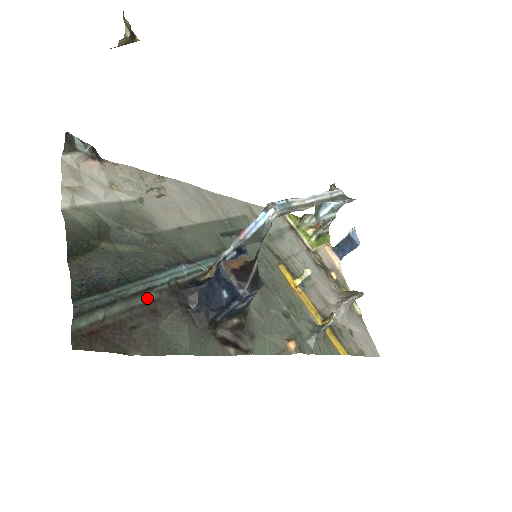
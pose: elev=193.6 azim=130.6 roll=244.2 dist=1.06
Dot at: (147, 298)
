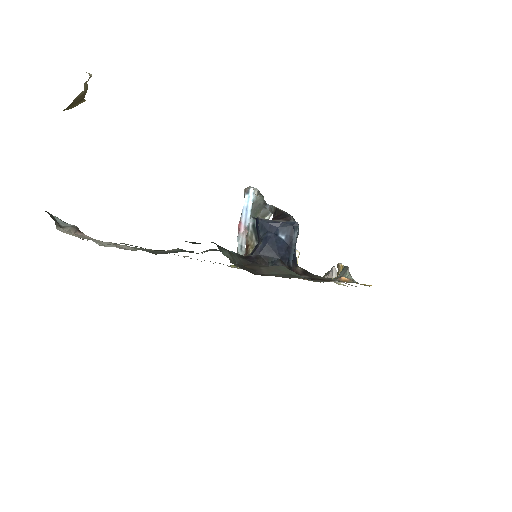
Dot at: (236, 259)
